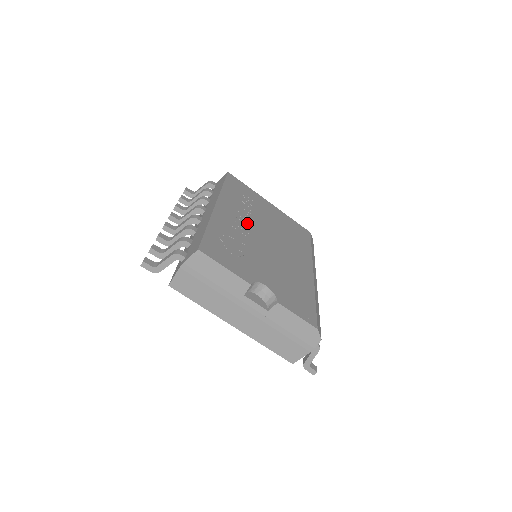
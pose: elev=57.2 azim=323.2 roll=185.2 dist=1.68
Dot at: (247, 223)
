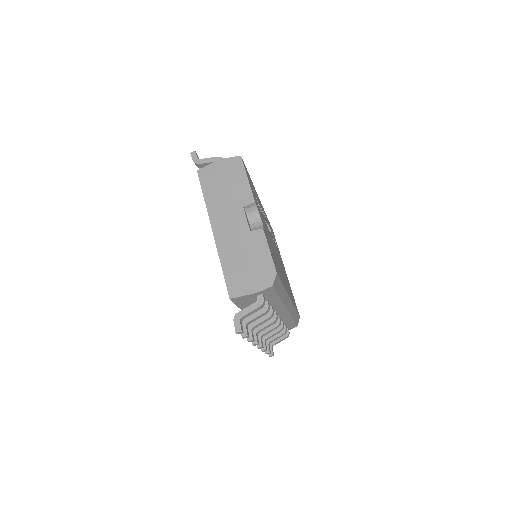
Dot at: (269, 229)
